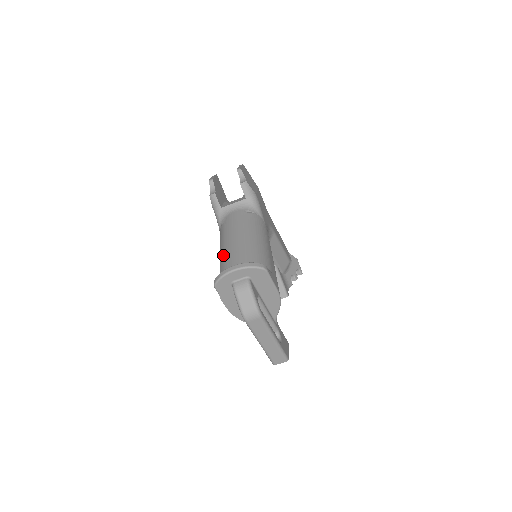
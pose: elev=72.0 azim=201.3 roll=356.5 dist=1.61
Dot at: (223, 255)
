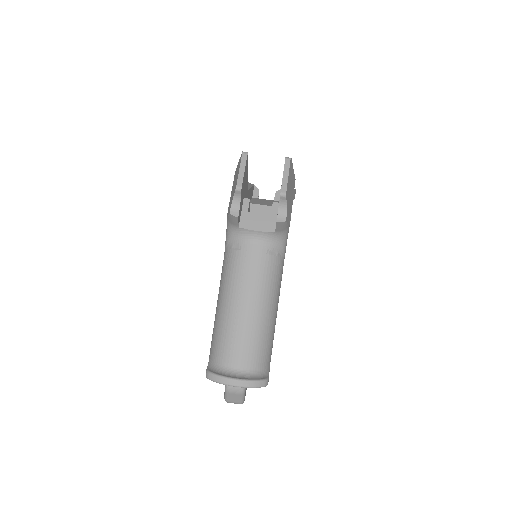
Dot at: (224, 325)
